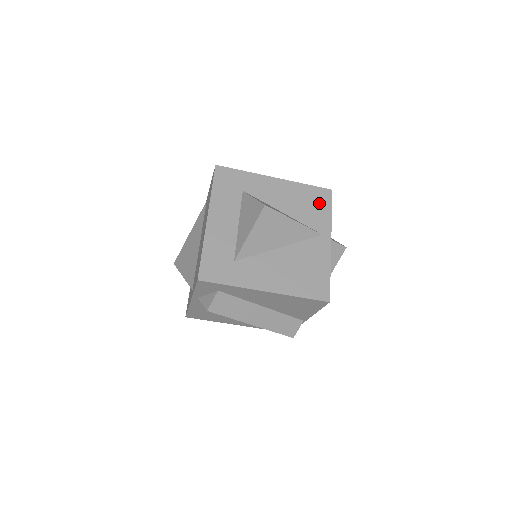
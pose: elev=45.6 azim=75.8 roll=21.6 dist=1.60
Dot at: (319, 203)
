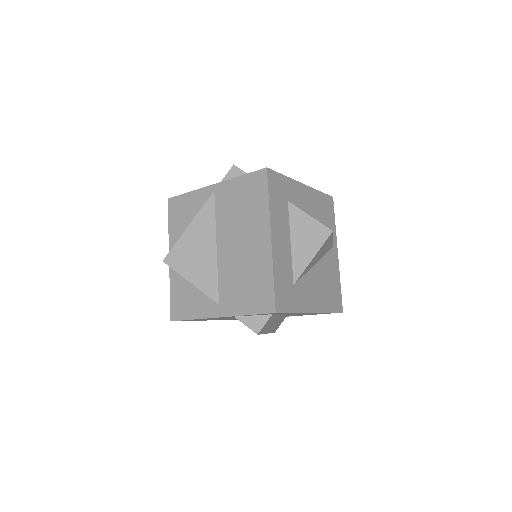
Dot at: (329, 212)
